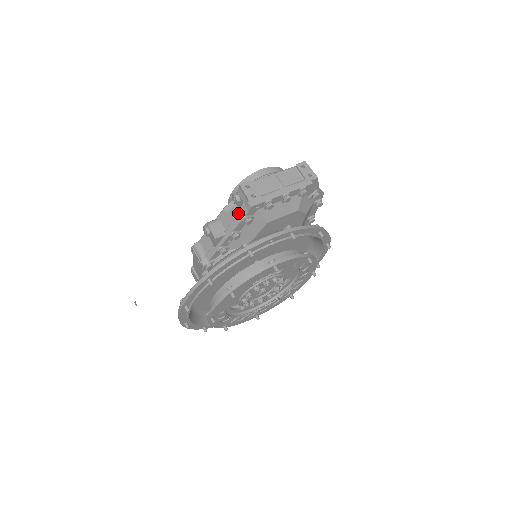
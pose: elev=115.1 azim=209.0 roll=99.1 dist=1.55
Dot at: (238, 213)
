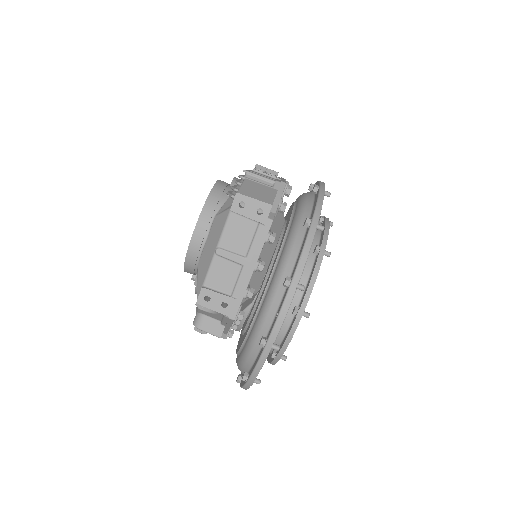
Dot at: (221, 315)
